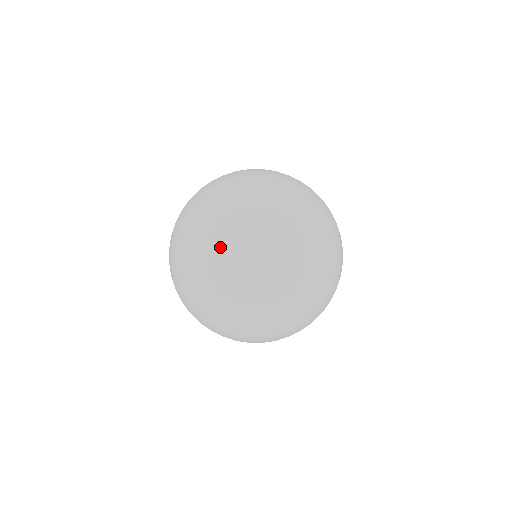
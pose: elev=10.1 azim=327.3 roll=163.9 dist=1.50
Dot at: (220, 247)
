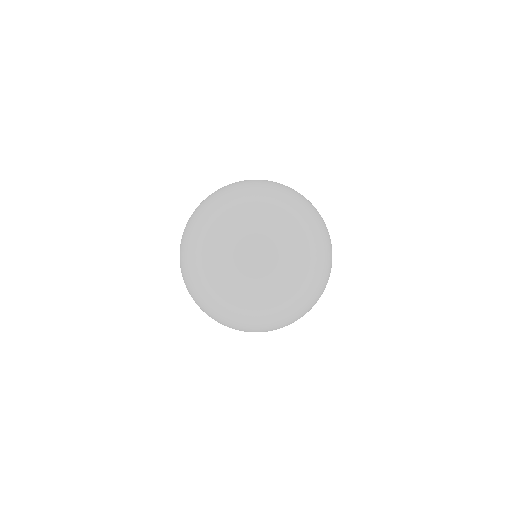
Dot at: occluded
